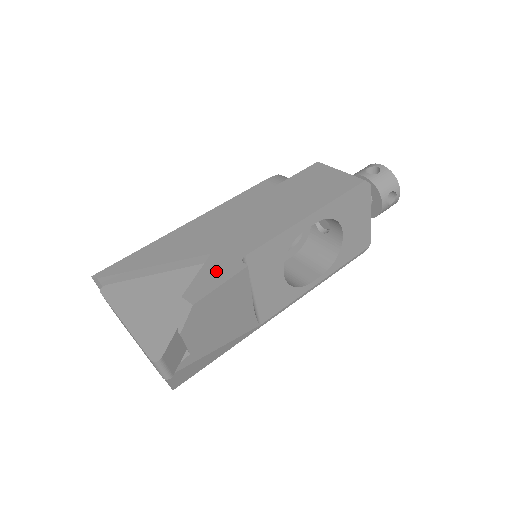
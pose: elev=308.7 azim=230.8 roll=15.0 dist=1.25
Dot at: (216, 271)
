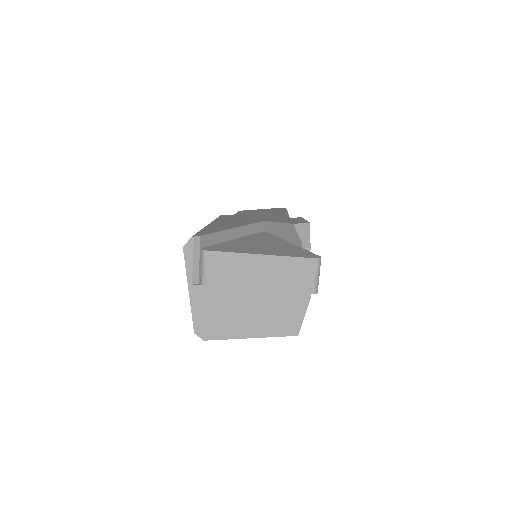
Dot at: (288, 220)
